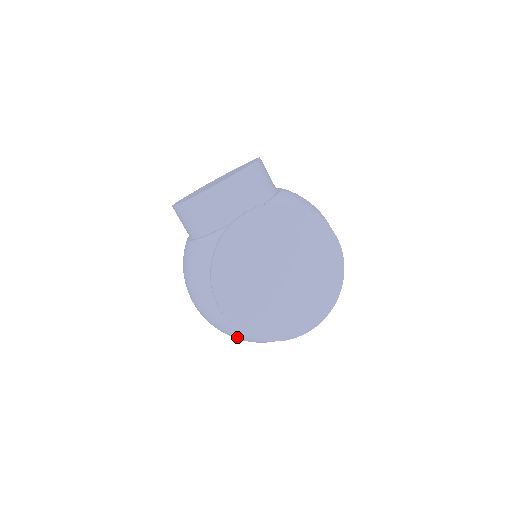
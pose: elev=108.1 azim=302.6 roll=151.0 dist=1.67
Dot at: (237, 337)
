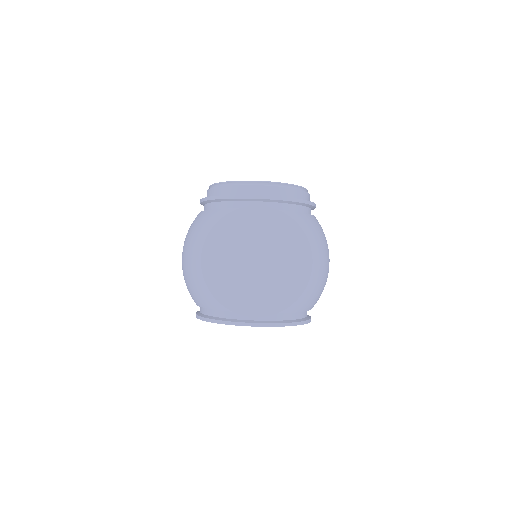
Dot at: occluded
